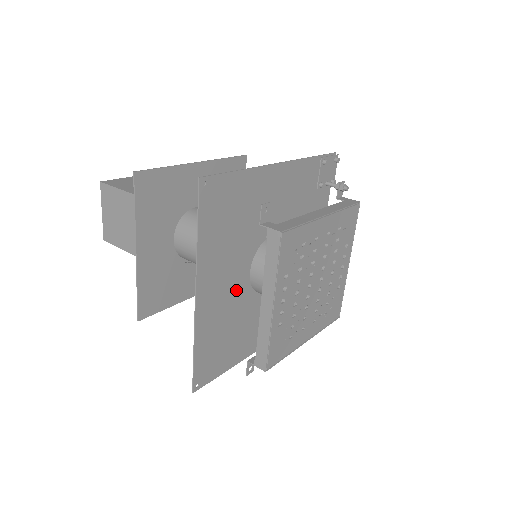
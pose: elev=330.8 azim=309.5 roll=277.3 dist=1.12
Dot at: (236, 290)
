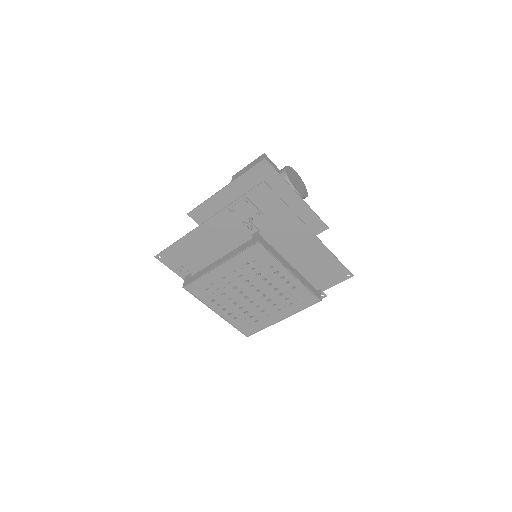
Dot at: occluded
